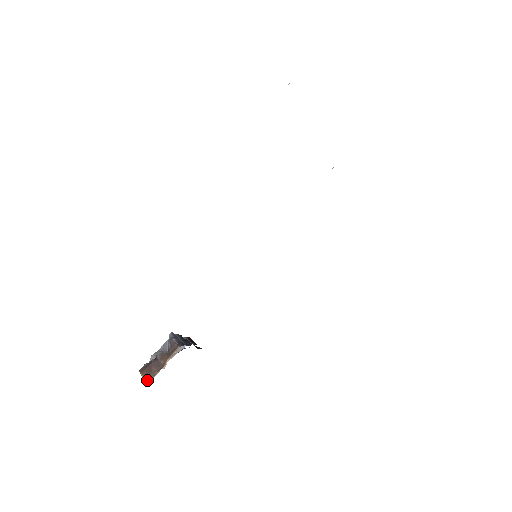
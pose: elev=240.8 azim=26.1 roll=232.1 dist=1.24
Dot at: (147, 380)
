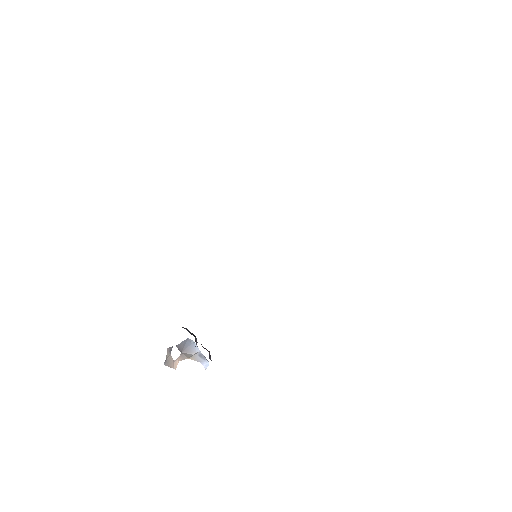
Dot at: occluded
